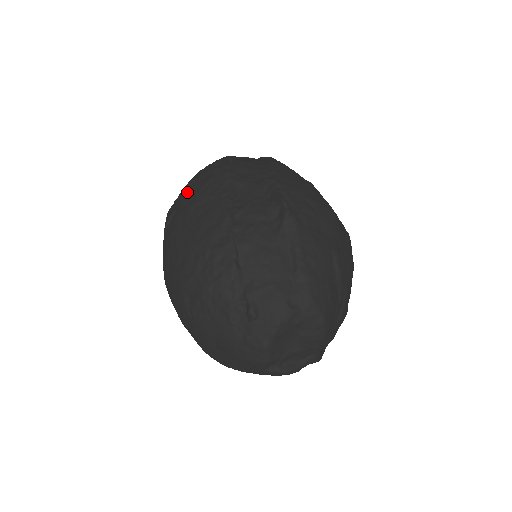
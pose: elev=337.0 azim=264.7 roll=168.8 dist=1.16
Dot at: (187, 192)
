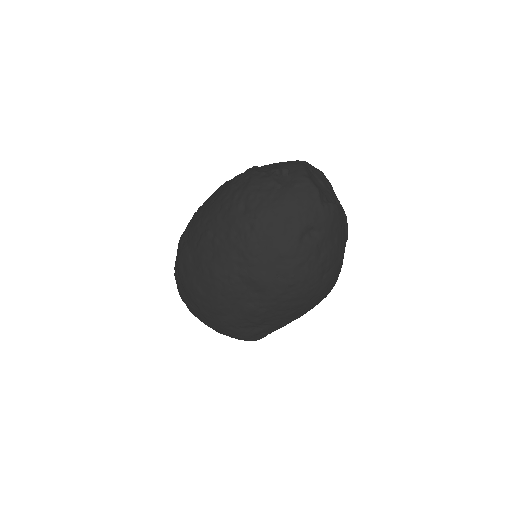
Dot at: (185, 230)
